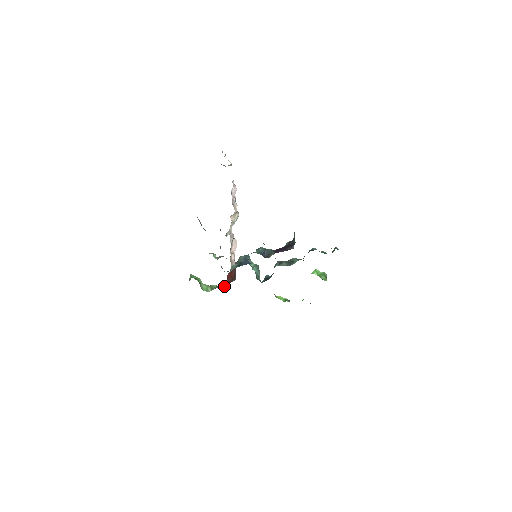
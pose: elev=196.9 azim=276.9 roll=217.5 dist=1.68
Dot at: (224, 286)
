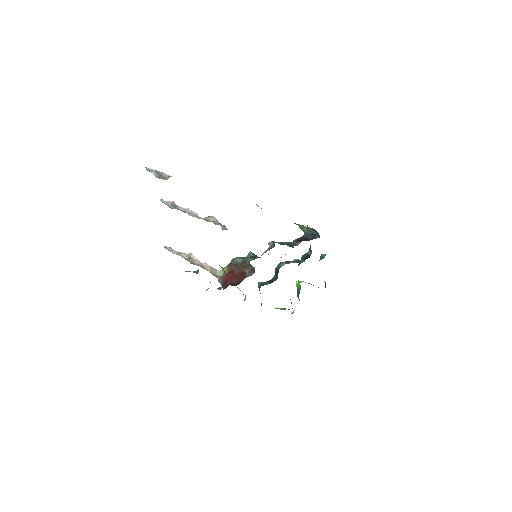
Dot at: (233, 285)
